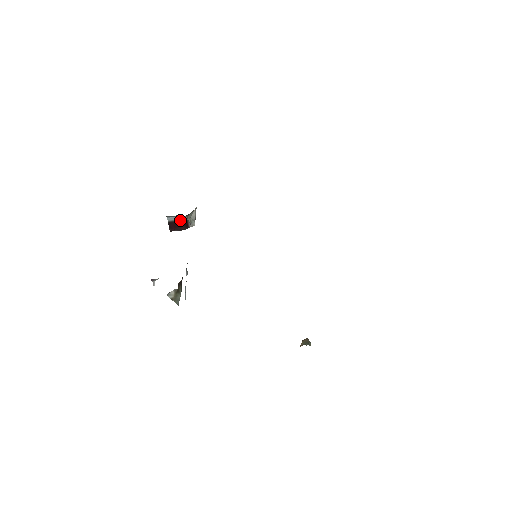
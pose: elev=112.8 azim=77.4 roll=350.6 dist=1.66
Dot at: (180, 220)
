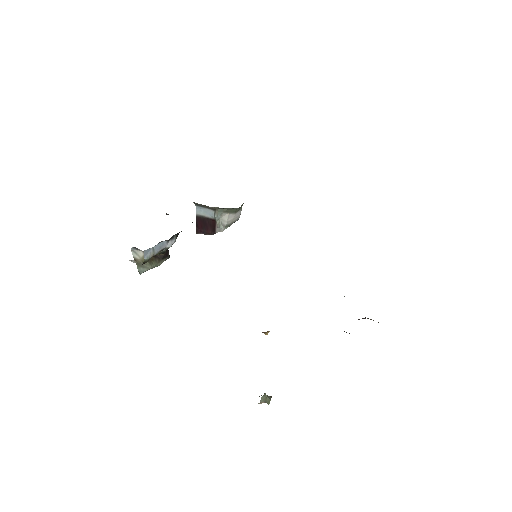
Dot at: (208, 217)
